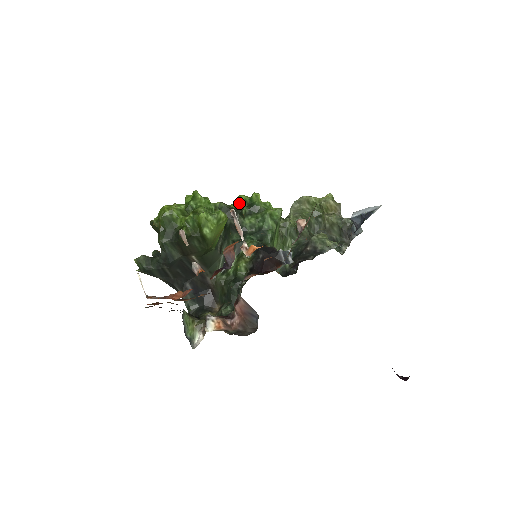
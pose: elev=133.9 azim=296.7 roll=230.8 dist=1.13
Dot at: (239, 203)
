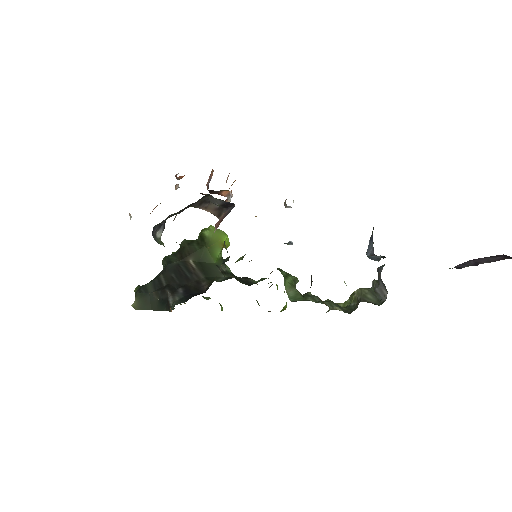
Dot at: occluded
